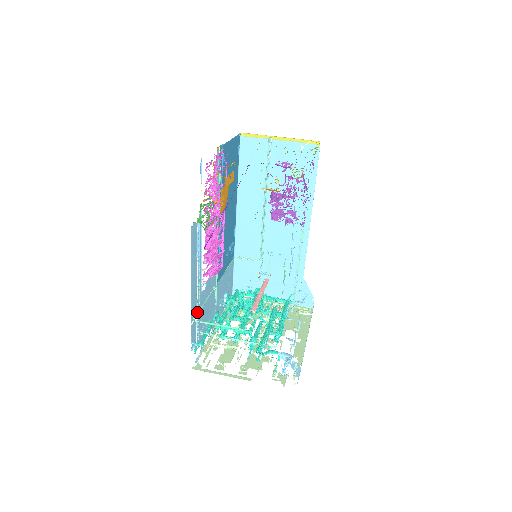
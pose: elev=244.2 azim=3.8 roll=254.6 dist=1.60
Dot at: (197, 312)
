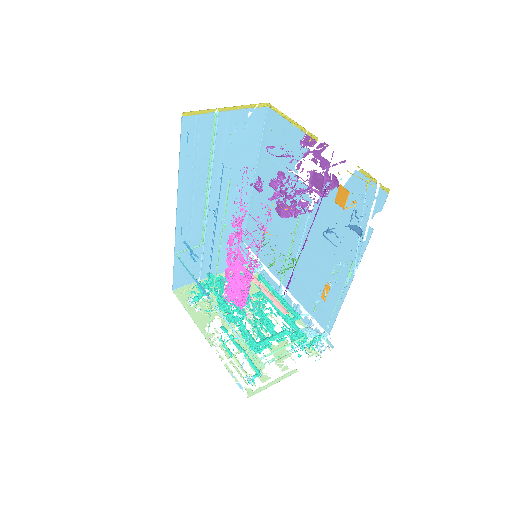
Dot at: occluded
